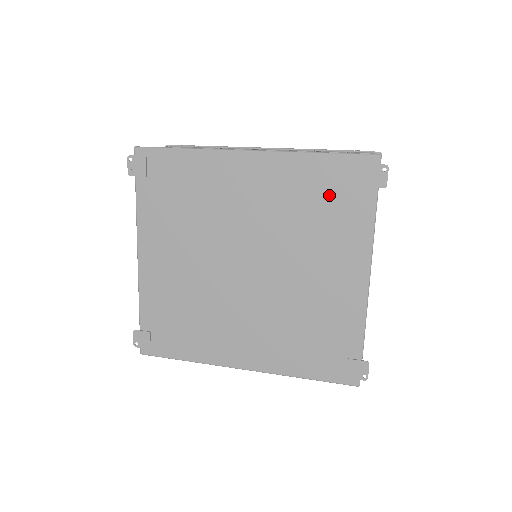
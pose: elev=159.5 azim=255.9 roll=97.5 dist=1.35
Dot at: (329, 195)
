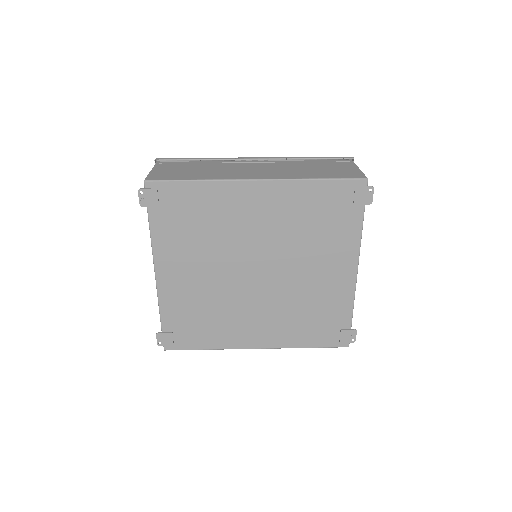
Dot at: (326, 212)
